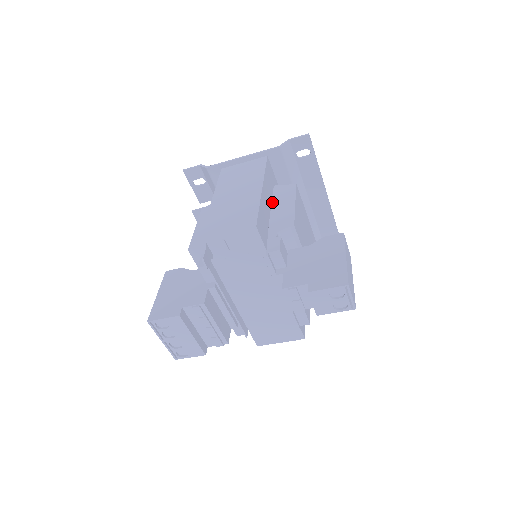
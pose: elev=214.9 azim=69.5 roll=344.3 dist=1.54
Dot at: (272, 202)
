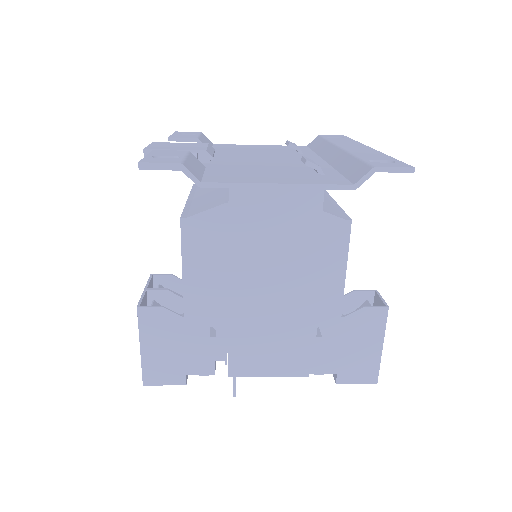
Dot at: occluded
